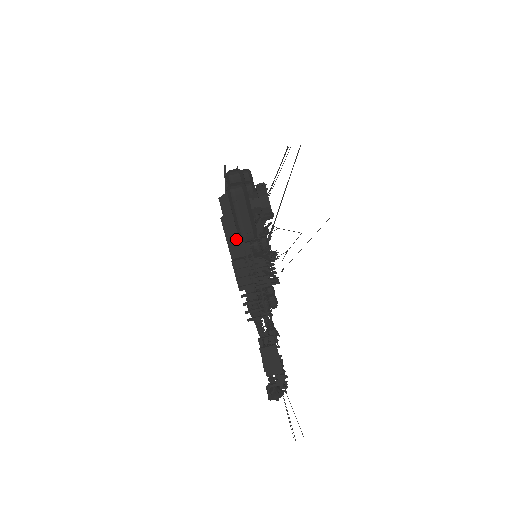
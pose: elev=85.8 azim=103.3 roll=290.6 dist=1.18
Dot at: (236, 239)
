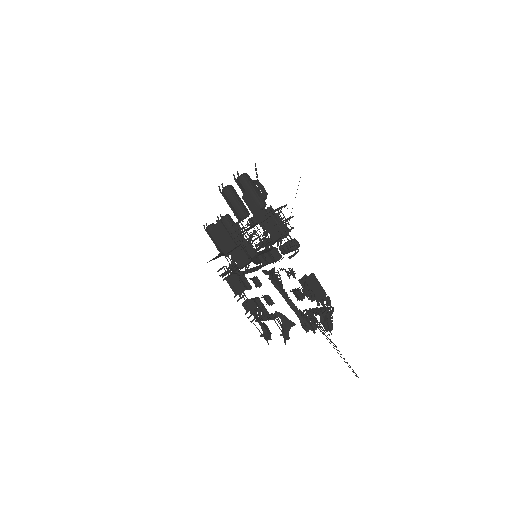
Dot at: (256, 209)
